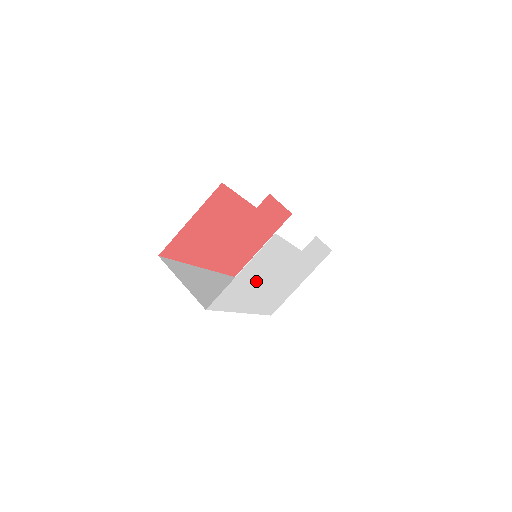
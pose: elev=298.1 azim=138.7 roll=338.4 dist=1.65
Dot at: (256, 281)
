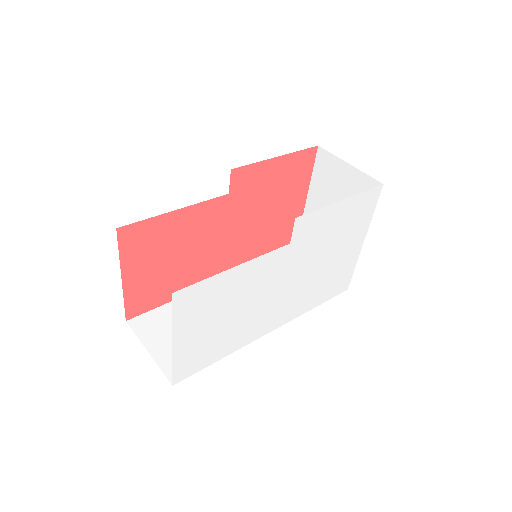
Dot at: (234, 317)
